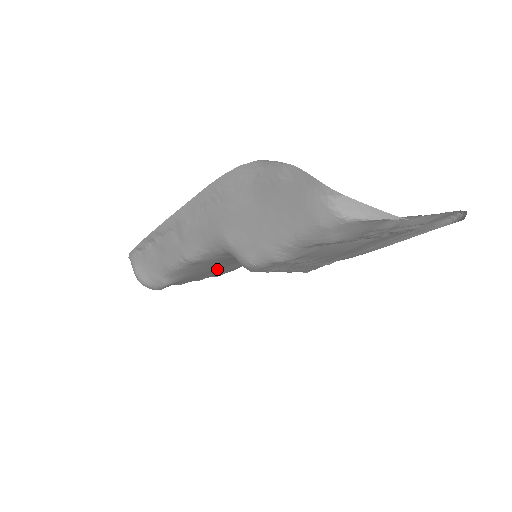
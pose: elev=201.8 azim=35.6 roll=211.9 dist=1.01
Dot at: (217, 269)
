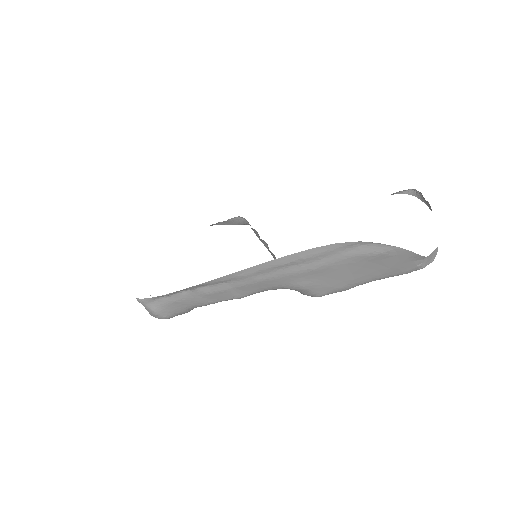
Dot at: occluded
